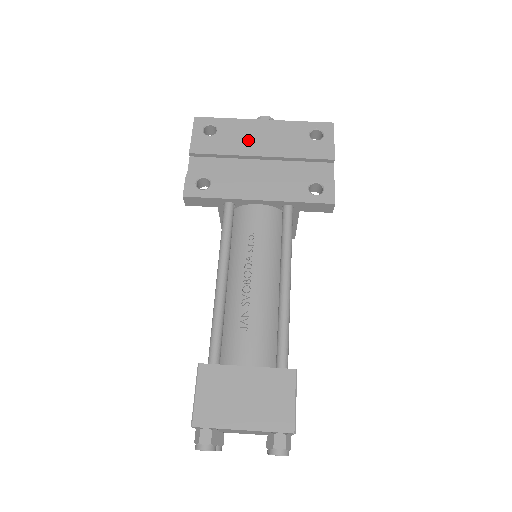
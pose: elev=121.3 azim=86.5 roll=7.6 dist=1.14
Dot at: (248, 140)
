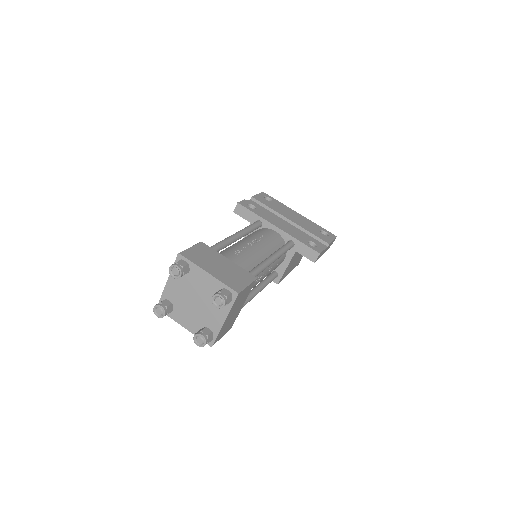
Dot at: (286, 212)
